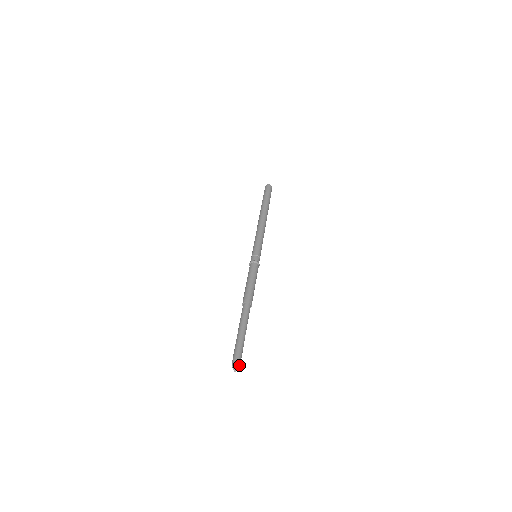
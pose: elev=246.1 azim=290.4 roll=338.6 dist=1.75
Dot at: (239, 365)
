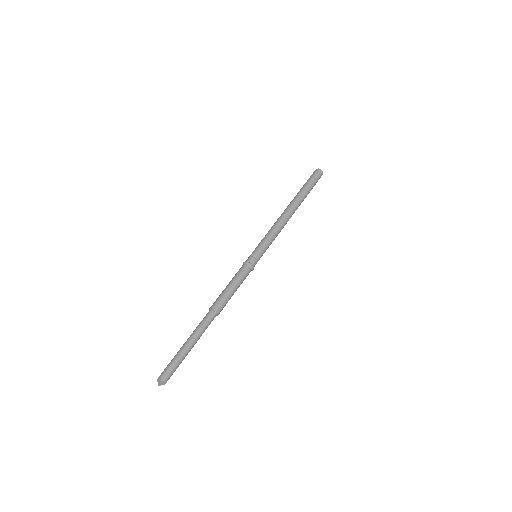
Dot at: occluded
